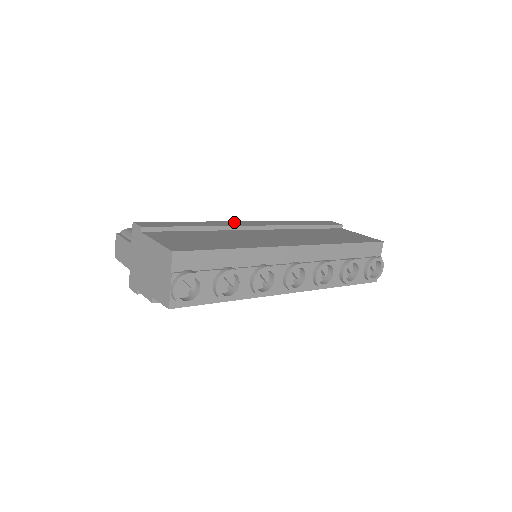
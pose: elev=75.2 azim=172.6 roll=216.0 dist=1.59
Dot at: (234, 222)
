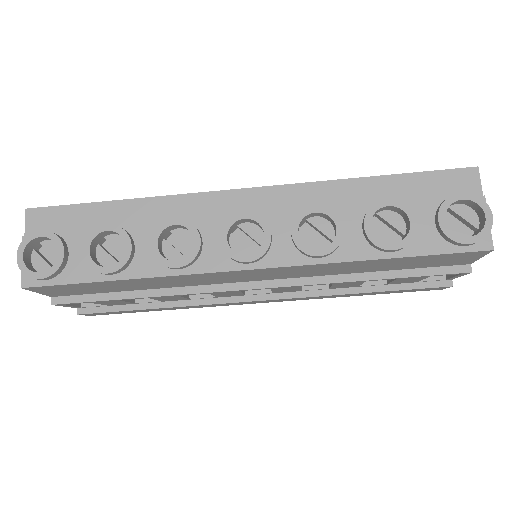
Dot at: occluded
